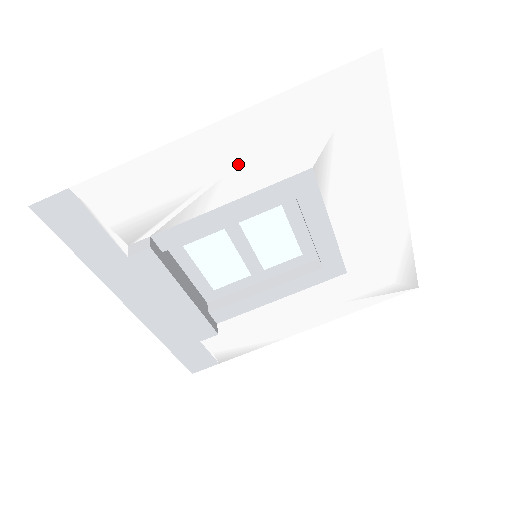
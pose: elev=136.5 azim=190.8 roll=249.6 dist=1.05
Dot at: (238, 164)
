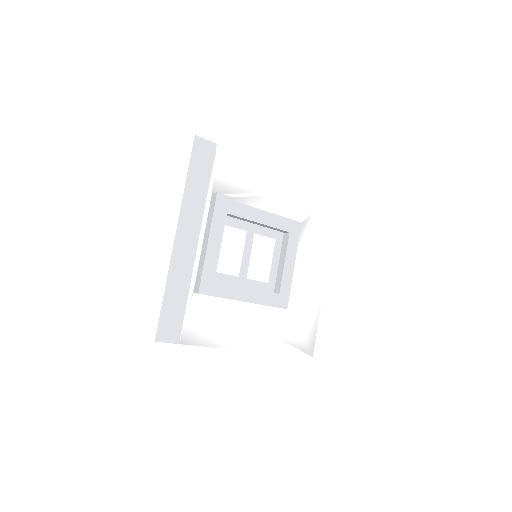
Dot at: (279, 195)
